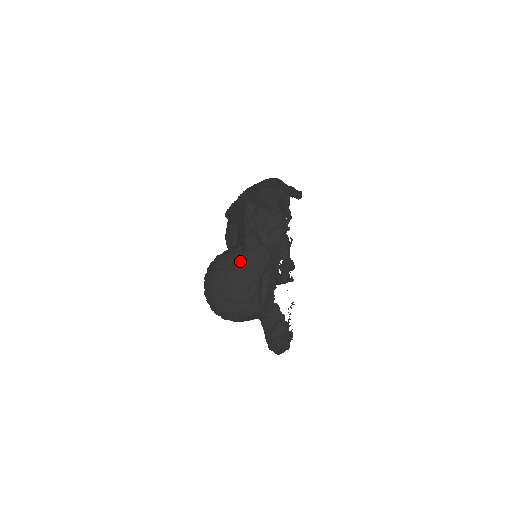
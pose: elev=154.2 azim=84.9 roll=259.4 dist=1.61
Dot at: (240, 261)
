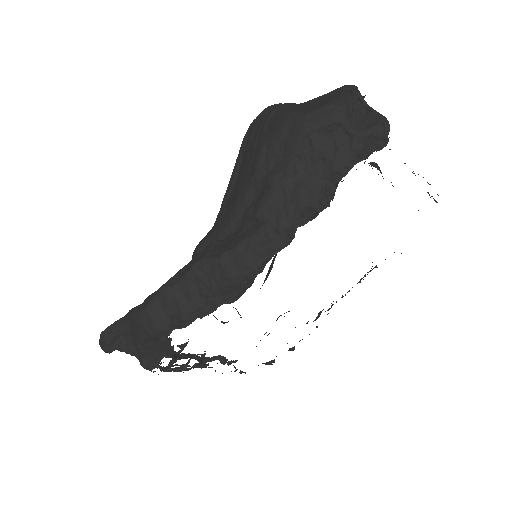
Dot at: occluded
